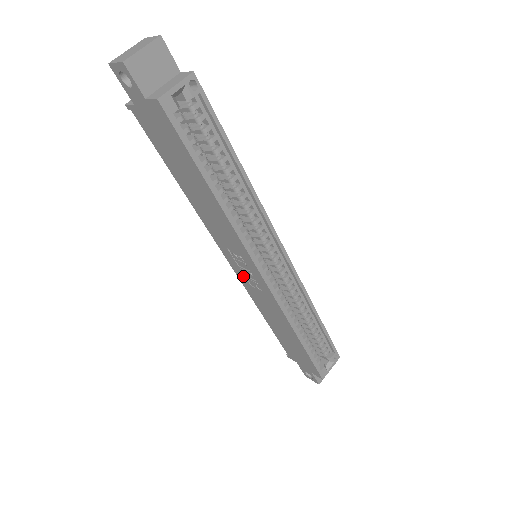
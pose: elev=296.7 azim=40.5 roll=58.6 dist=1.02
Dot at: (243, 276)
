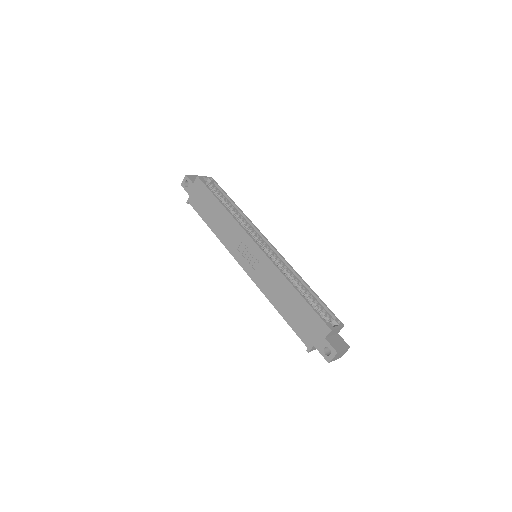
Dot at: (251, 268)
